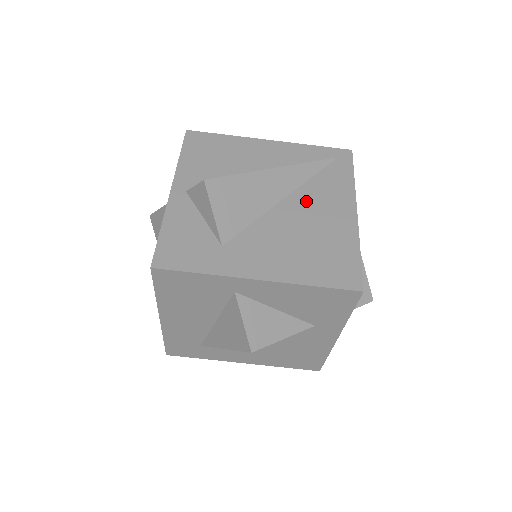
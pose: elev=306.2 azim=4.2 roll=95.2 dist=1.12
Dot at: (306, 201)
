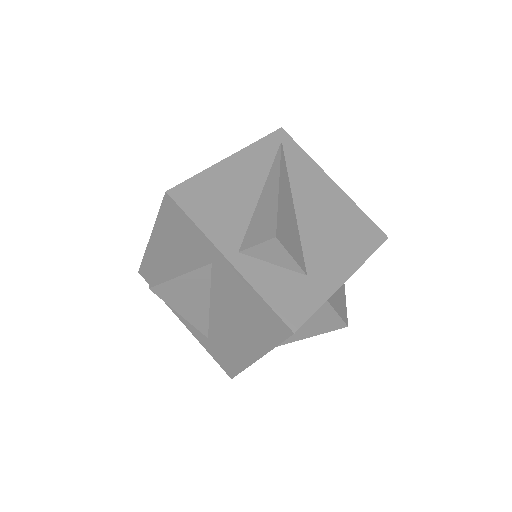
Dot at: (305, 196)
